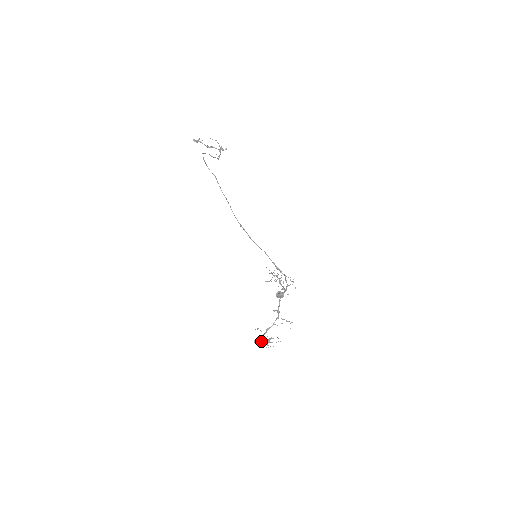
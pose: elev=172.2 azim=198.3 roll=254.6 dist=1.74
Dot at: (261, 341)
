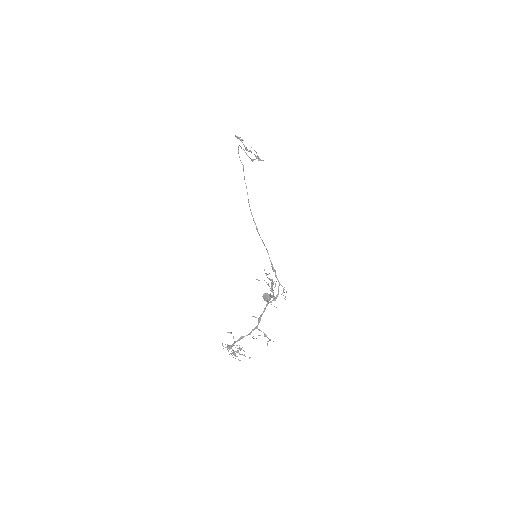
Dot at: (229, 348)
